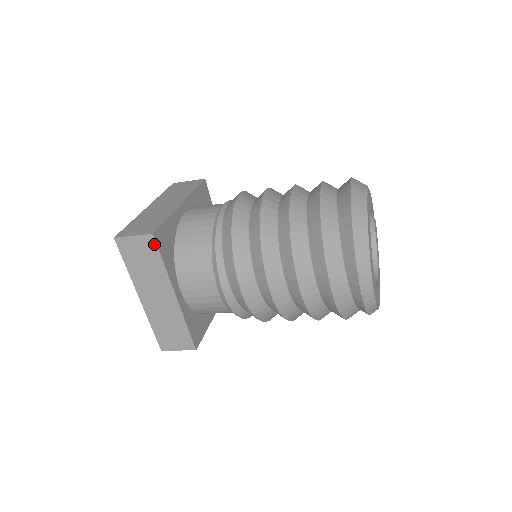
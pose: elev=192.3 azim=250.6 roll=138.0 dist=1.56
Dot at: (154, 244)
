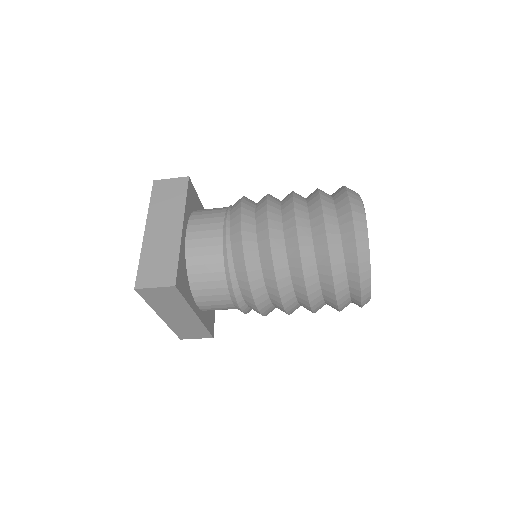
Dot at: (176, 291)
